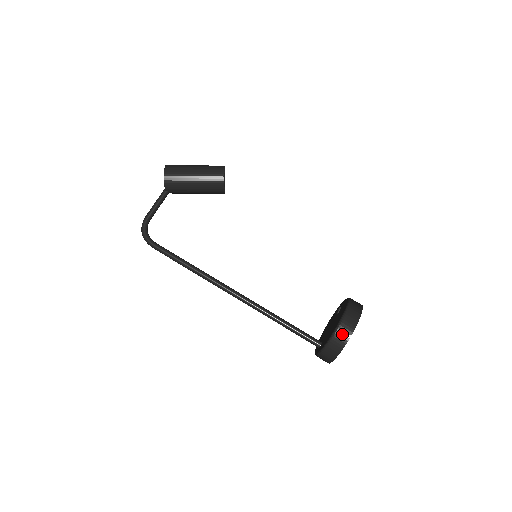
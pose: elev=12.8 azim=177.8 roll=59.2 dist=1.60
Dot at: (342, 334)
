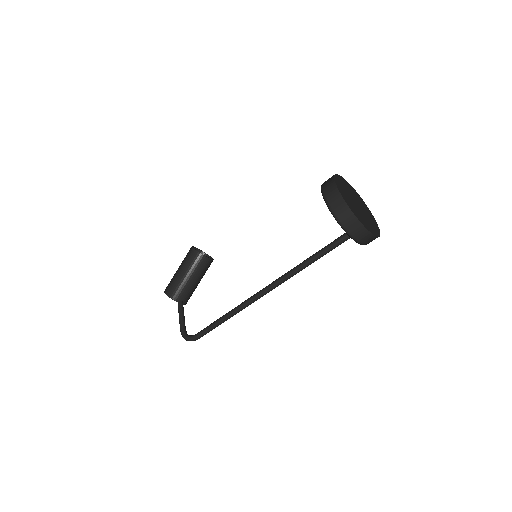
Dot at: (332, 199)
